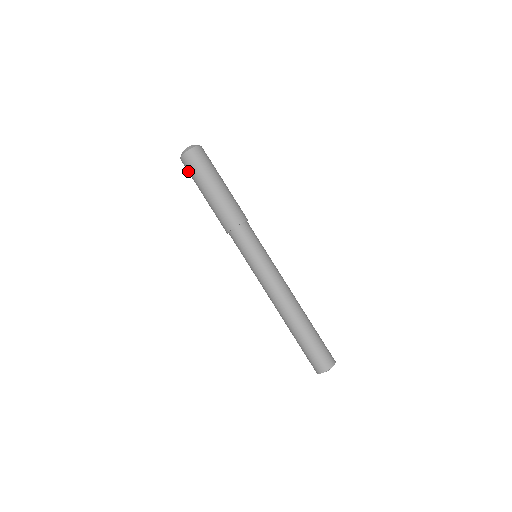
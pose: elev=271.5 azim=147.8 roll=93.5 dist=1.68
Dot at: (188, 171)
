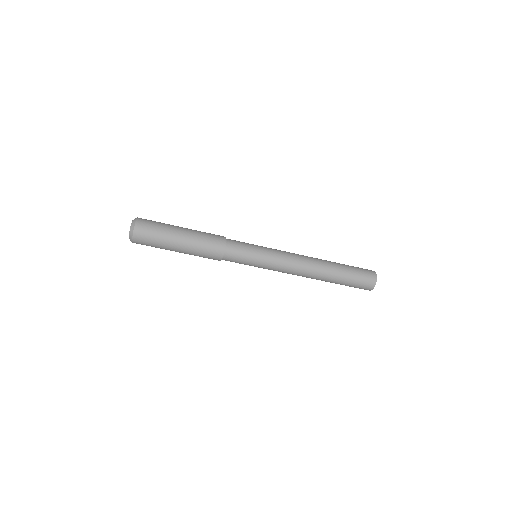
Dot at: occluded
